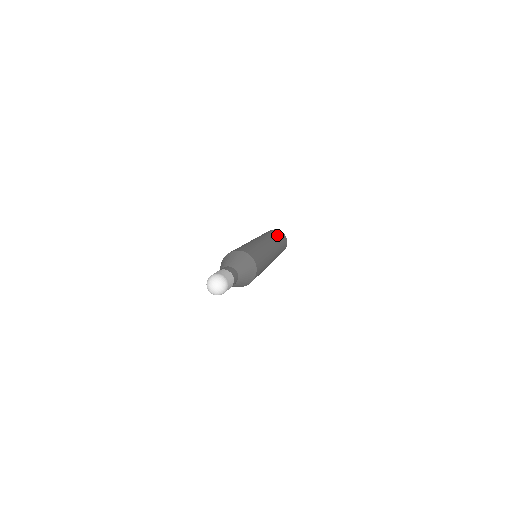
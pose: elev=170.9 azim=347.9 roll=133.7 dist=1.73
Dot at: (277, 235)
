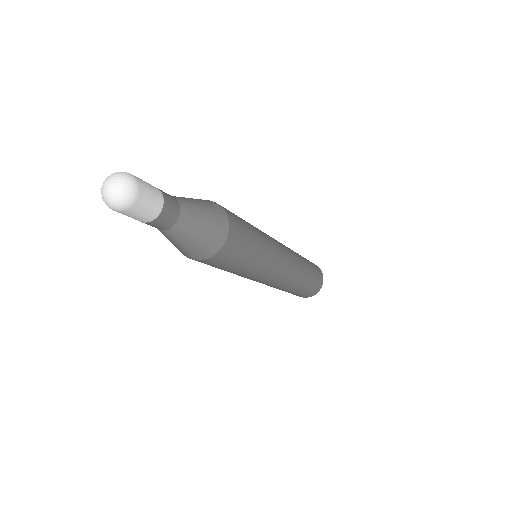
Dot at: occluded
